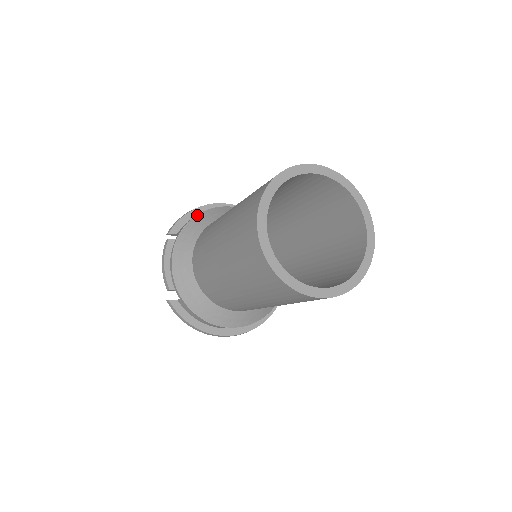
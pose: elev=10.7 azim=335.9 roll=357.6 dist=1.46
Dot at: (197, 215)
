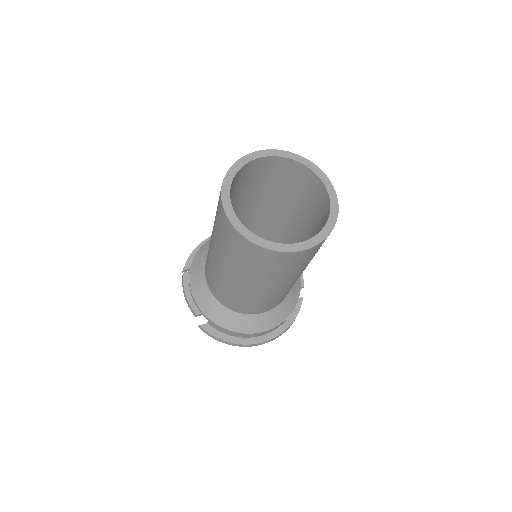
Dot at: (202, 246)
